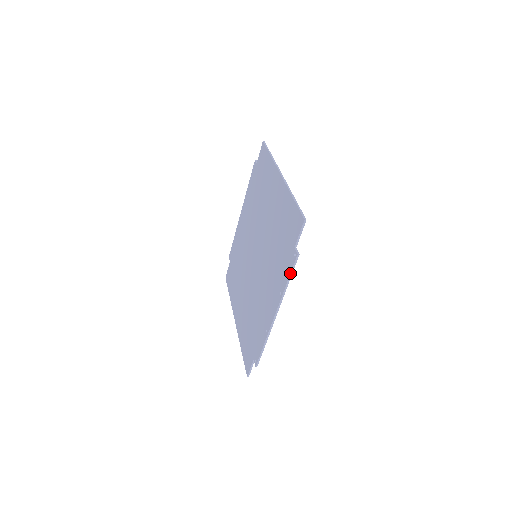
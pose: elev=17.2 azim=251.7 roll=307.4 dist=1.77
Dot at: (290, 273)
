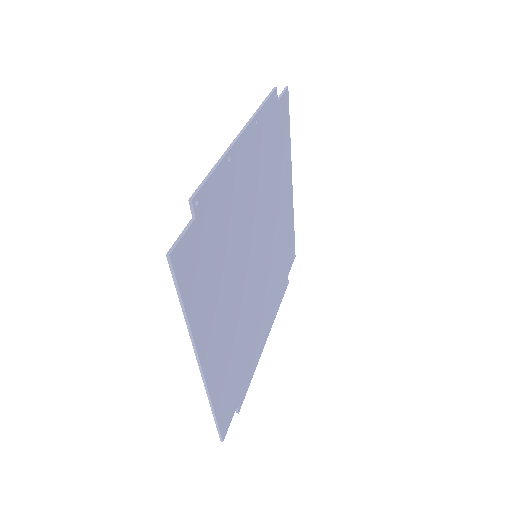
Dot at: occluded
